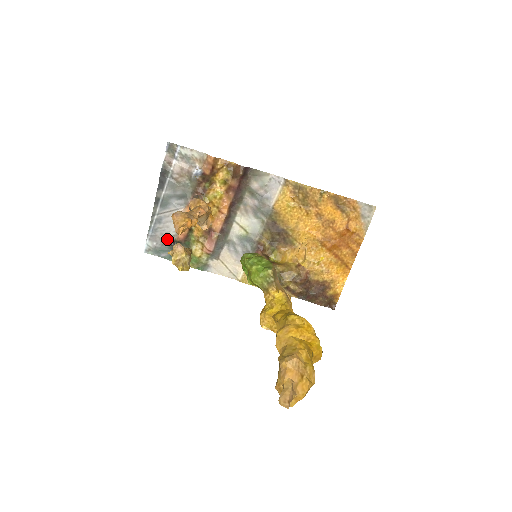
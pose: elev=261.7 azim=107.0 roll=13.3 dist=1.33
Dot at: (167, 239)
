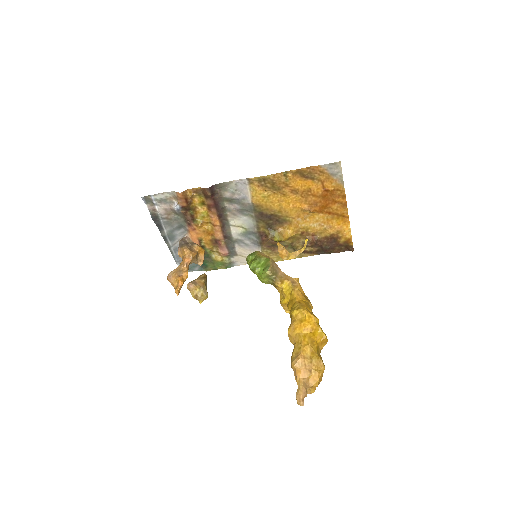
Dot at: occluded
